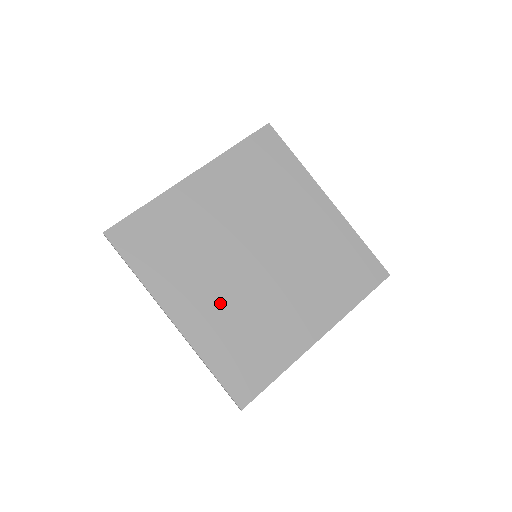
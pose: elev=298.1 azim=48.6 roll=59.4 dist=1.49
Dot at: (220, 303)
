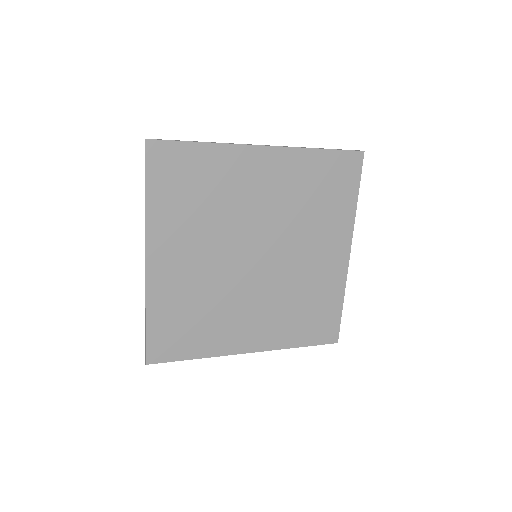
Dot at: (266, 311)
